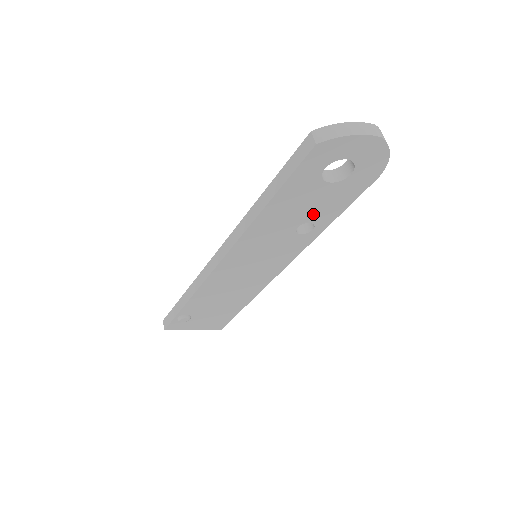
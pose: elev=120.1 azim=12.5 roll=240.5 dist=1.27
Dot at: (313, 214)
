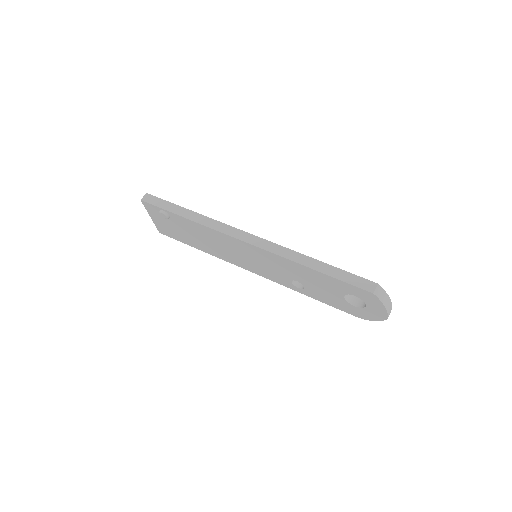
Dot at: (313, 289)
